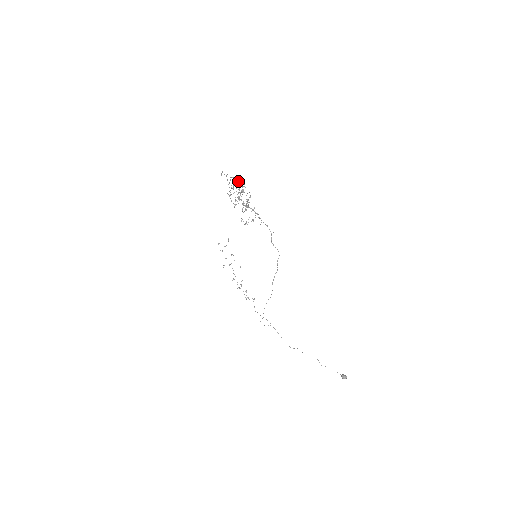
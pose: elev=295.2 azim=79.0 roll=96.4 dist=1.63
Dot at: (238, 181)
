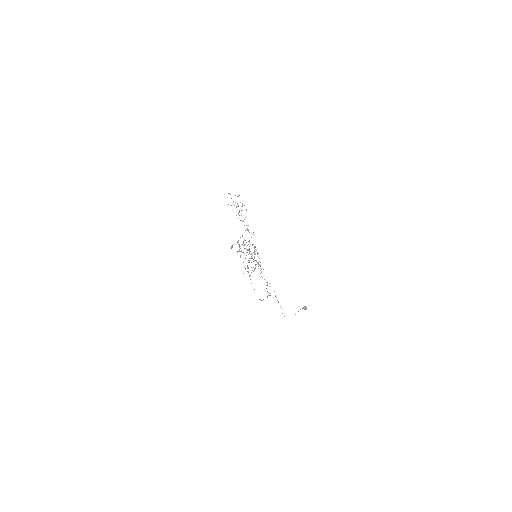
Dot at: (249, 241)
